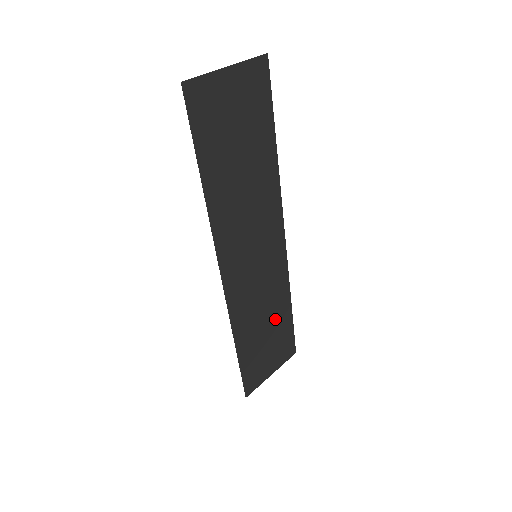
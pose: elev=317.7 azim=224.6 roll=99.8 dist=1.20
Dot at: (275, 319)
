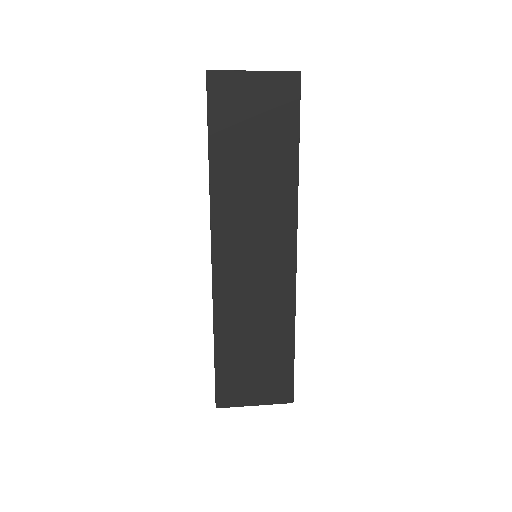
Dot at: (269, 341)
